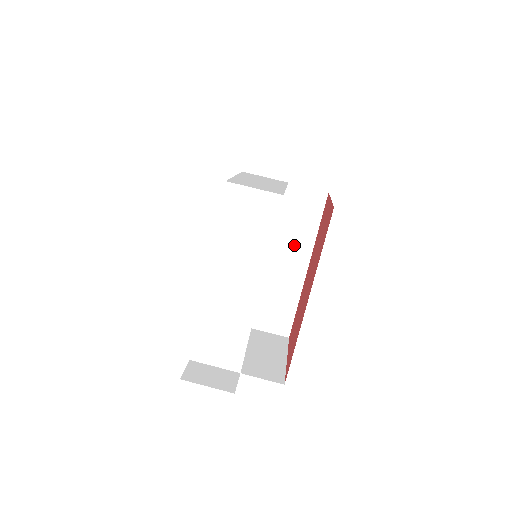
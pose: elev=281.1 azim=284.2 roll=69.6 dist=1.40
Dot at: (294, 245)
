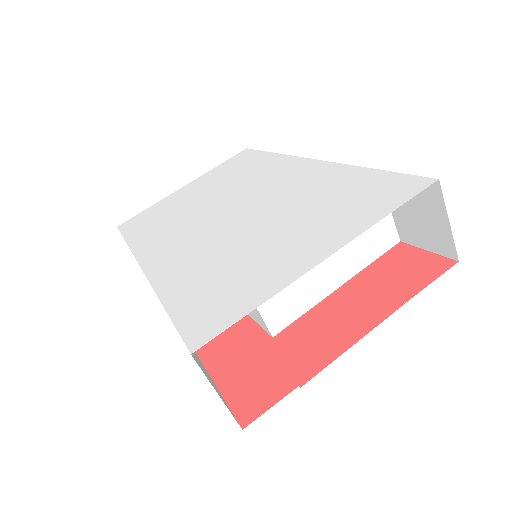
Dot at: occluded
